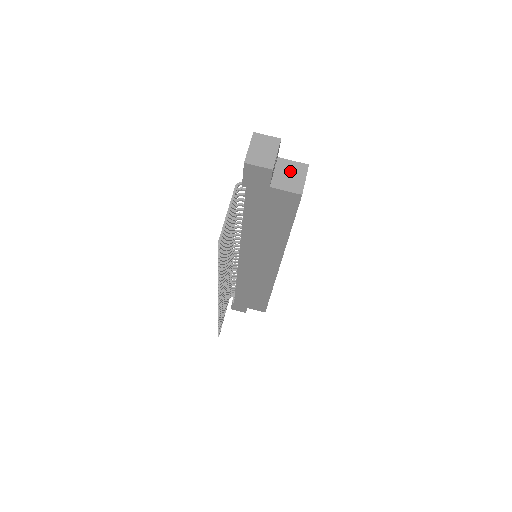
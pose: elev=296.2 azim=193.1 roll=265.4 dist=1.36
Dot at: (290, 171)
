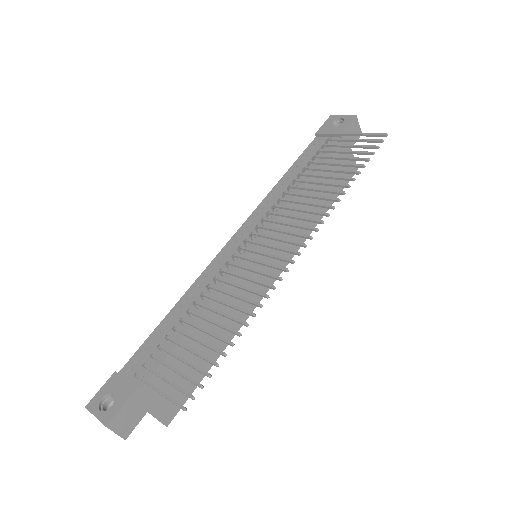
Dot at: occluded
